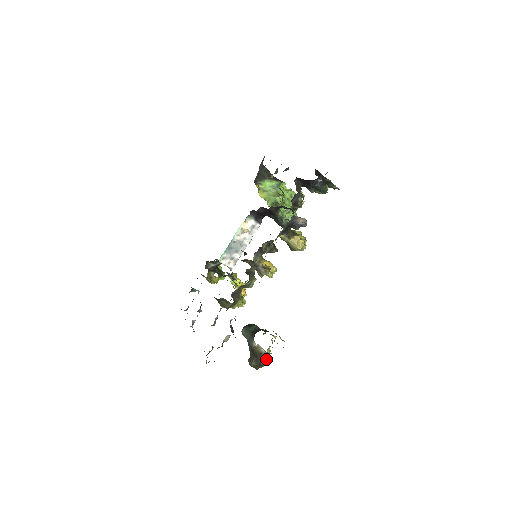
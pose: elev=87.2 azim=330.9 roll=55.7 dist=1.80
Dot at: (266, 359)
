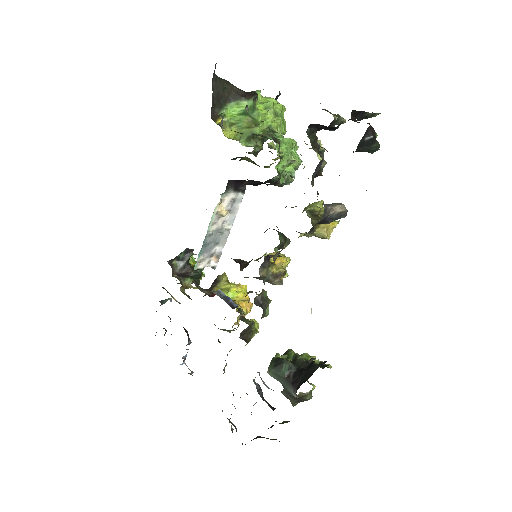
Dot at: (311, 395)
